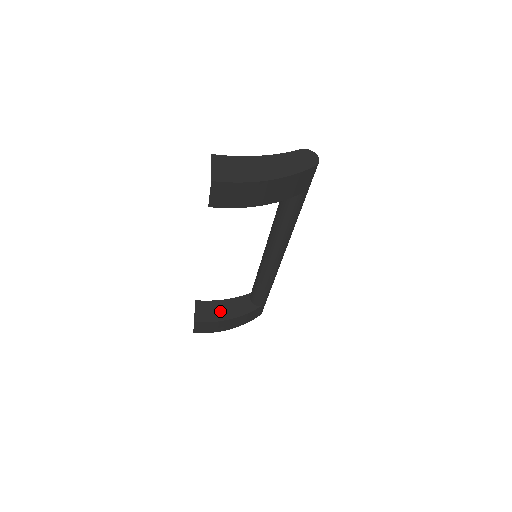
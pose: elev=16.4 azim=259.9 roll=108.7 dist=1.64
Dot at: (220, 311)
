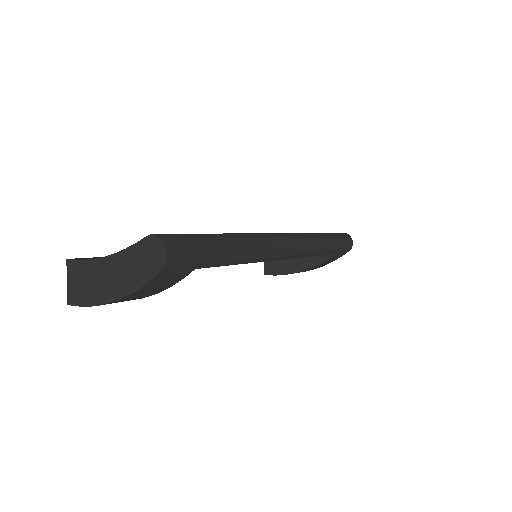
Dot at: (288, 262)
